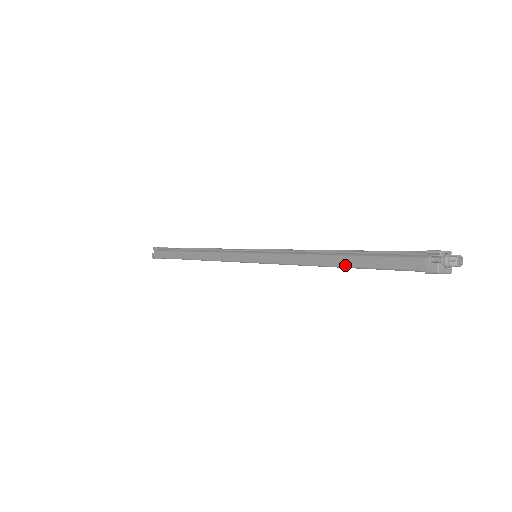
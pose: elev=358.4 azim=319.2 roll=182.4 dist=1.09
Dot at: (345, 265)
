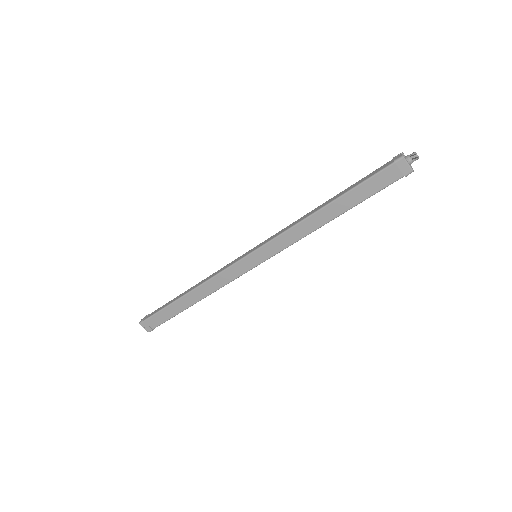
Dot at: (336, 198)
